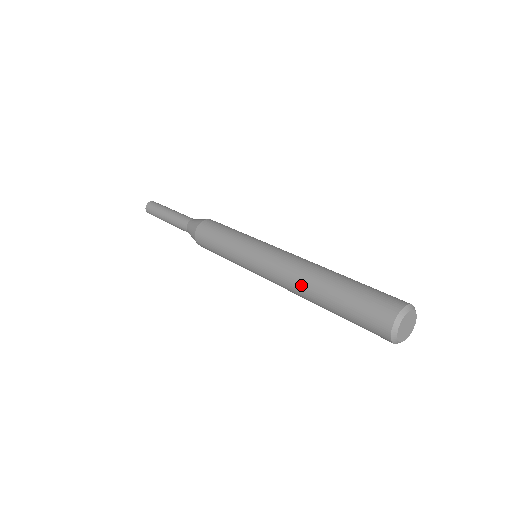
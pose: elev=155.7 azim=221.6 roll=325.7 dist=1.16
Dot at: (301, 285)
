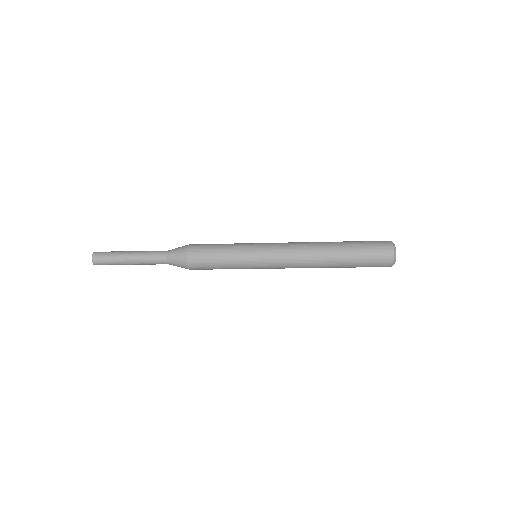
Dot at: (318, 254)
